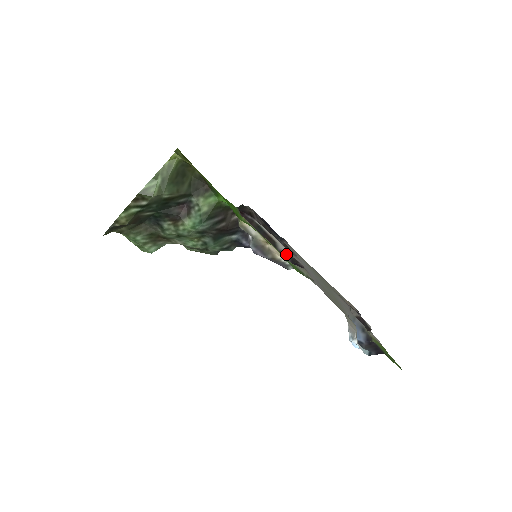
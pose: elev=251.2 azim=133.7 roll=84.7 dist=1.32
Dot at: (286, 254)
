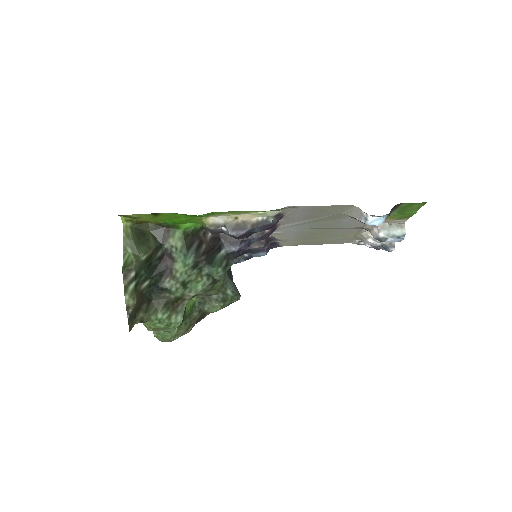
Dot at: occluded
